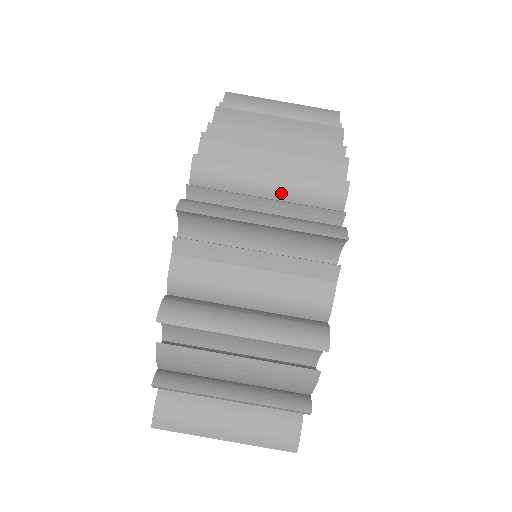
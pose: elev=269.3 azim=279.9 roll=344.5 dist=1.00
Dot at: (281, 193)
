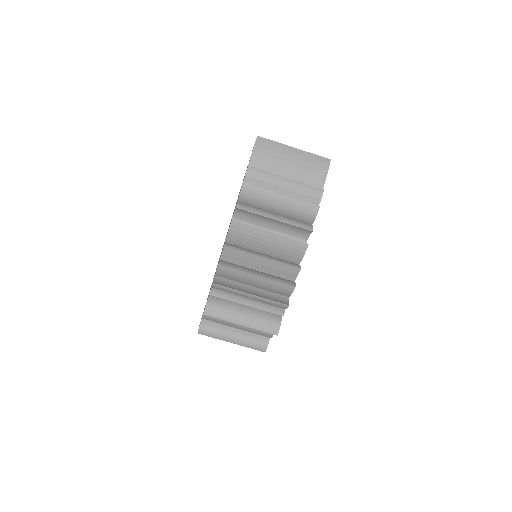
Dot at: (255, 300)
